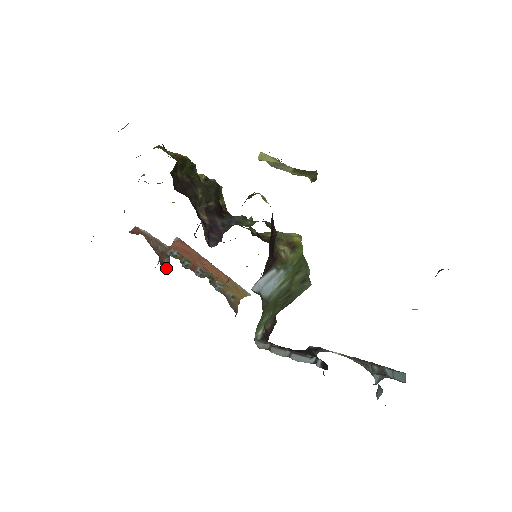
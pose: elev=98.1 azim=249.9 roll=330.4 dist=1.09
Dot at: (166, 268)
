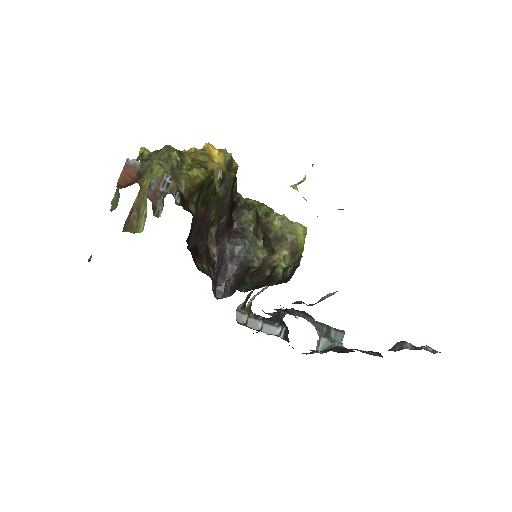
Dot at: (159, 216)
